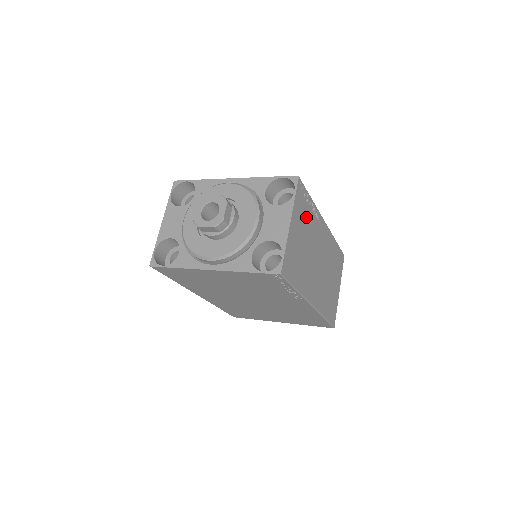
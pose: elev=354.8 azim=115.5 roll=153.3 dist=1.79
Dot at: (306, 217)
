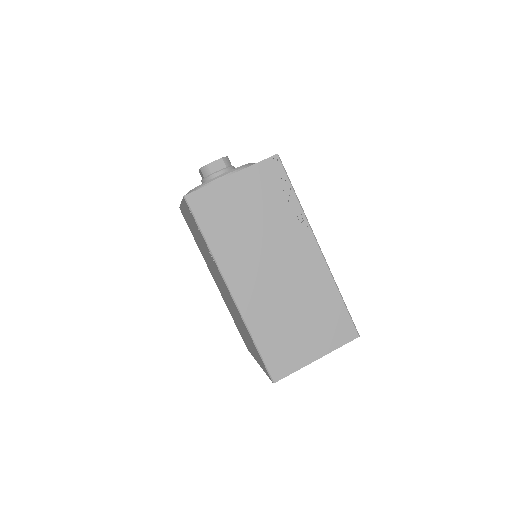
Dot at: (271, 200)
